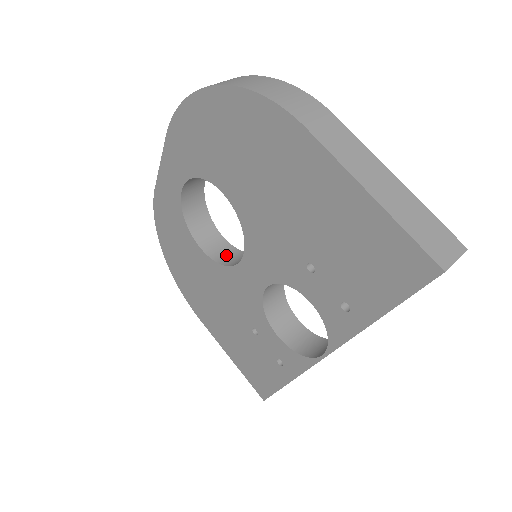
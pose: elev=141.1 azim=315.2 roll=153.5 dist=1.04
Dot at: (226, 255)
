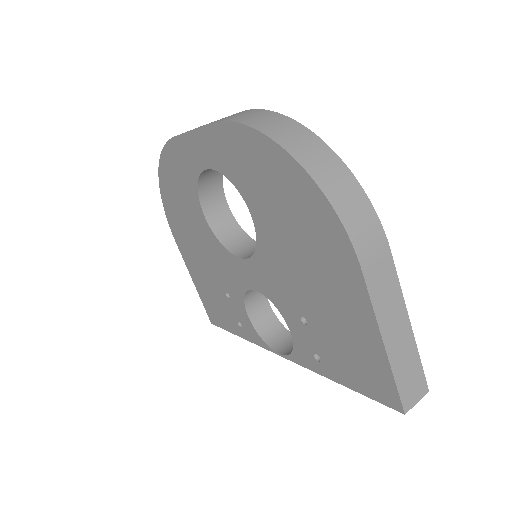
Dot at: (226, 229)
